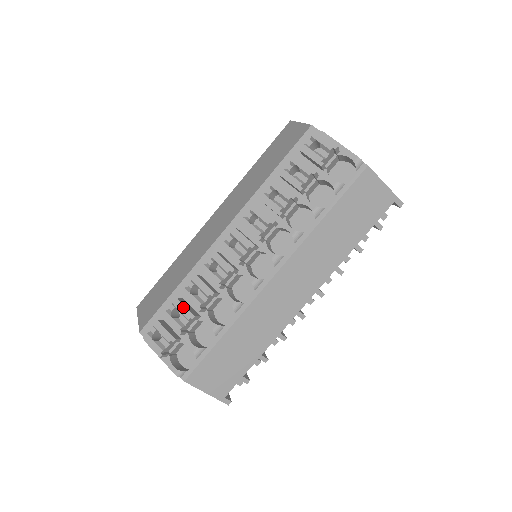
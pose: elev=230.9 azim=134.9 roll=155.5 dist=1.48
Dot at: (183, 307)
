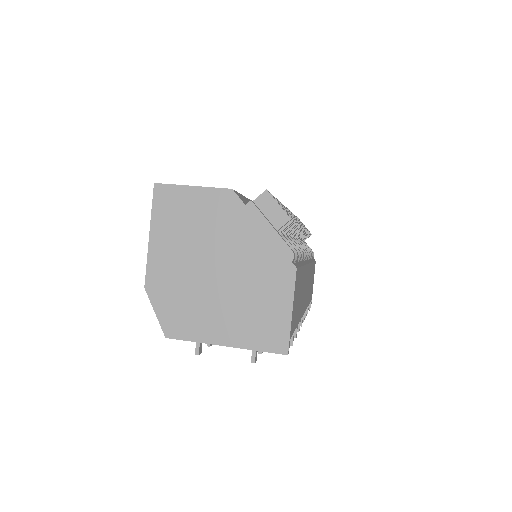
Dot at: occluded
